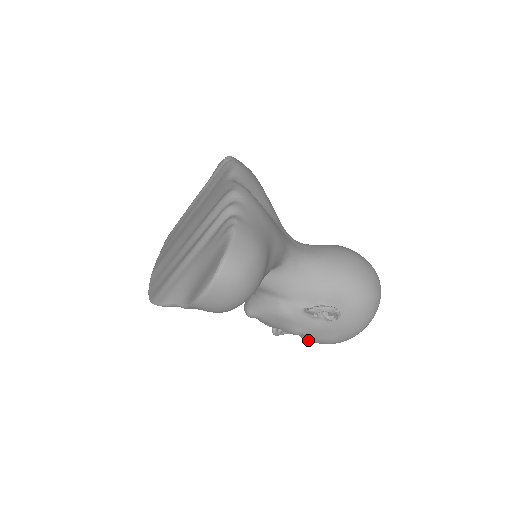
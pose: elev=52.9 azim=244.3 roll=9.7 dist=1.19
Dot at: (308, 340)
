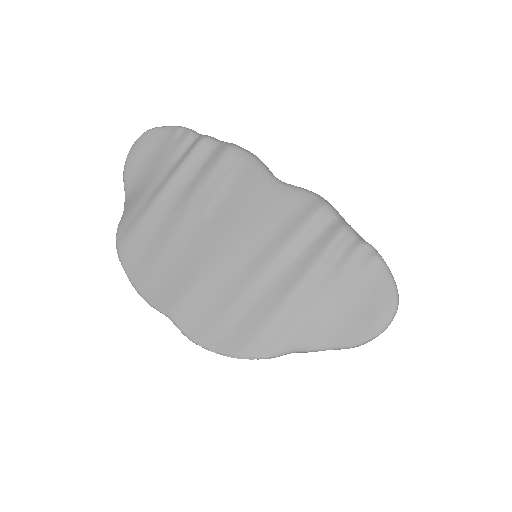
Dot at: occluded
